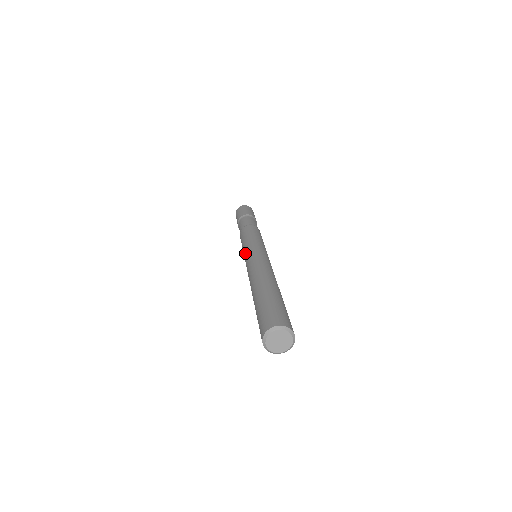
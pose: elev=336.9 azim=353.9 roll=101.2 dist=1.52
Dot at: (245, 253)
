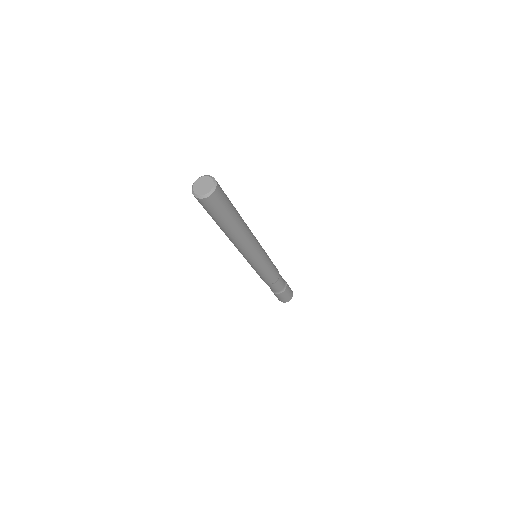
Dot at: occluded
